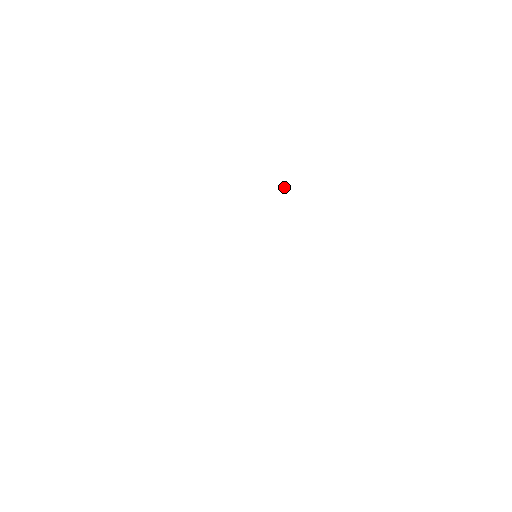
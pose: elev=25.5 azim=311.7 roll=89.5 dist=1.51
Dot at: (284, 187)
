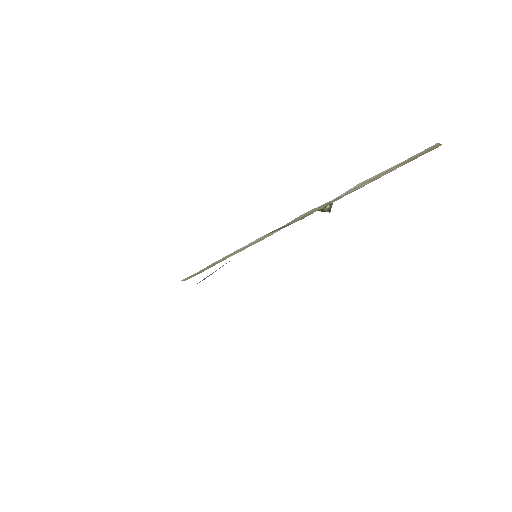
Dot at: (327, 206)
